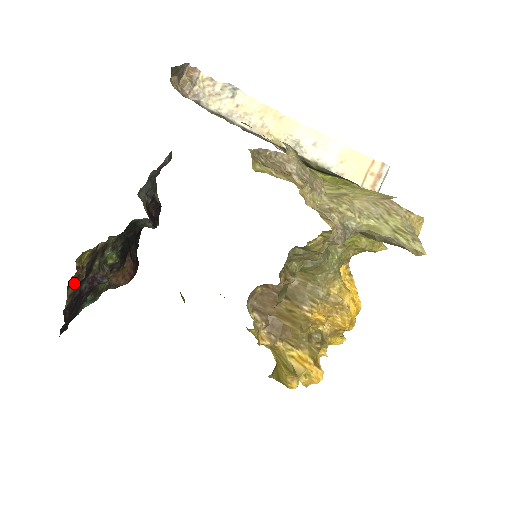
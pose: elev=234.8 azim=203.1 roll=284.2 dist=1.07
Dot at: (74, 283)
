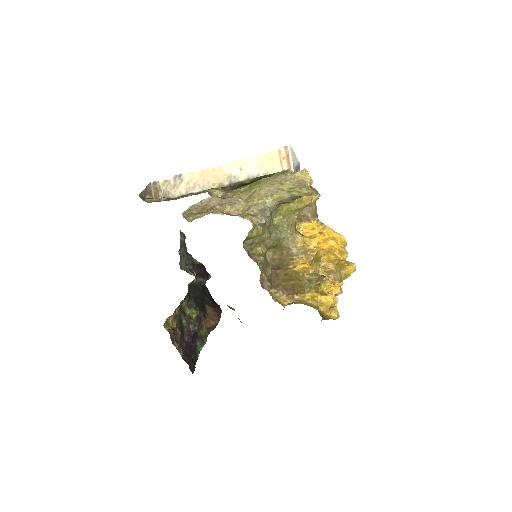
Dot at: (176, 340)
